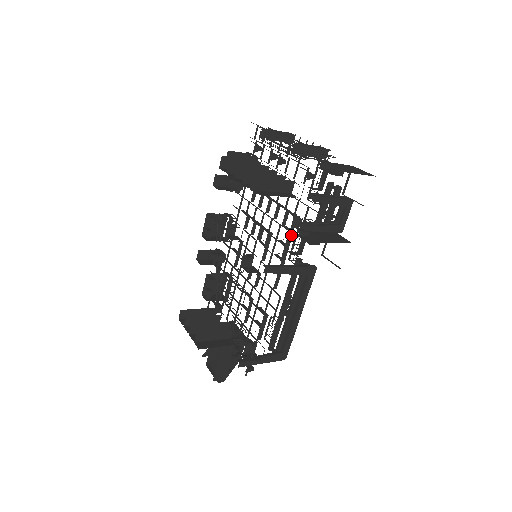
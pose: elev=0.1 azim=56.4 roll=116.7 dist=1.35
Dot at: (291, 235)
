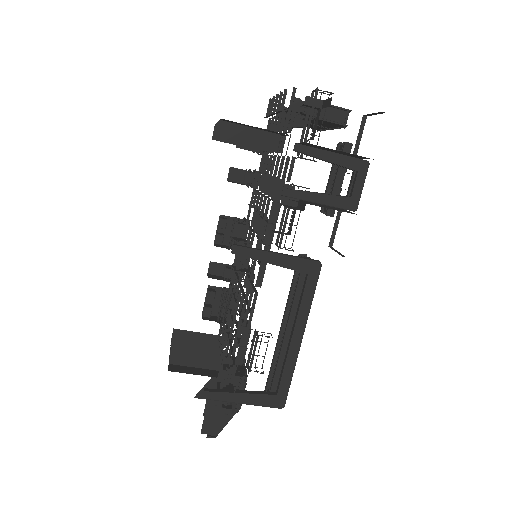
Dot at: (277, 207)
